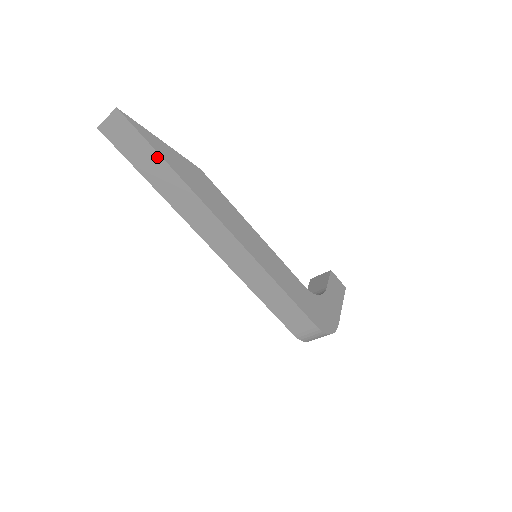
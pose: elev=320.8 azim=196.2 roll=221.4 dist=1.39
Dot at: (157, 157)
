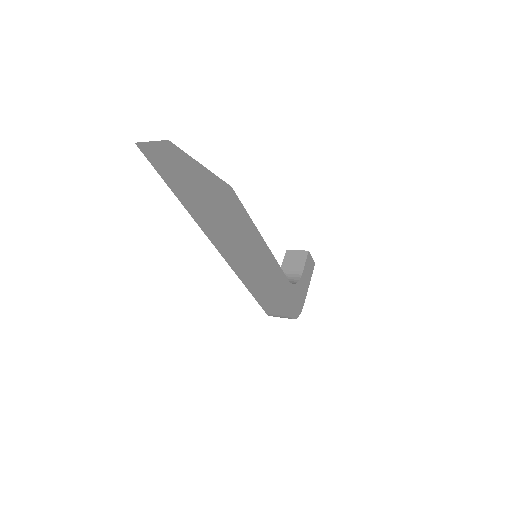
Dot at: (197, 188)
